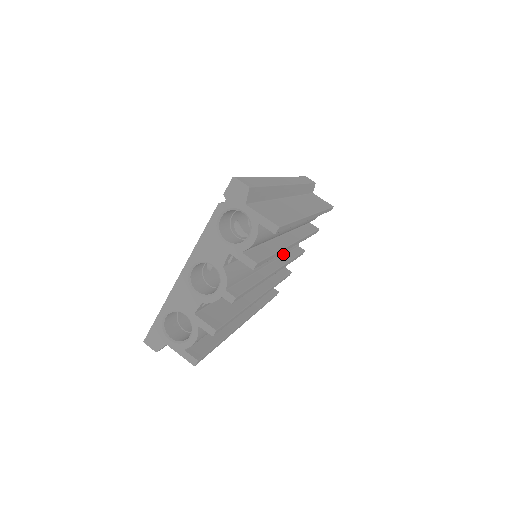
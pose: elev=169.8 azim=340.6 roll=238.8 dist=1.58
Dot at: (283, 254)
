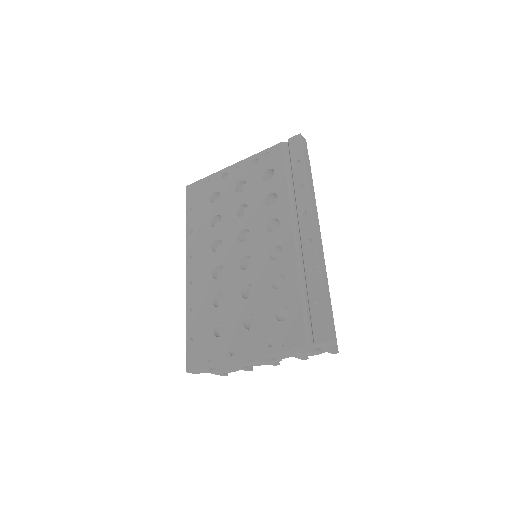
Dot at: occluded
